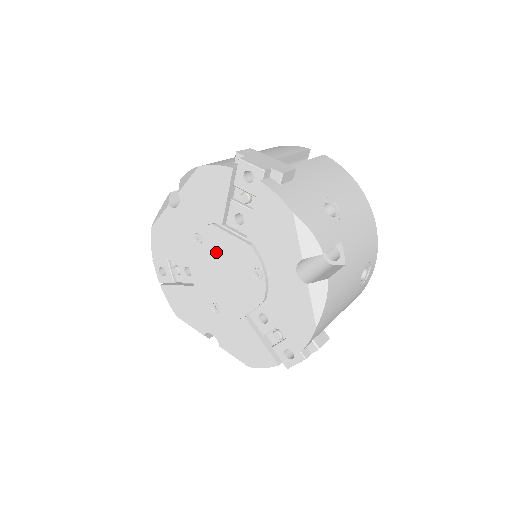
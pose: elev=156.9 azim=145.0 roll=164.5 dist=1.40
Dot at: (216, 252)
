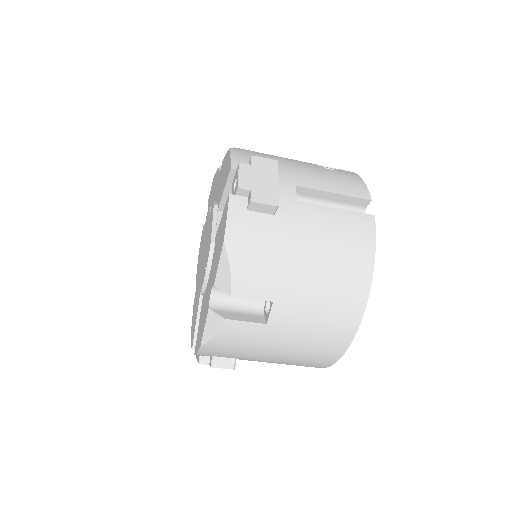
Dot at: occluded
